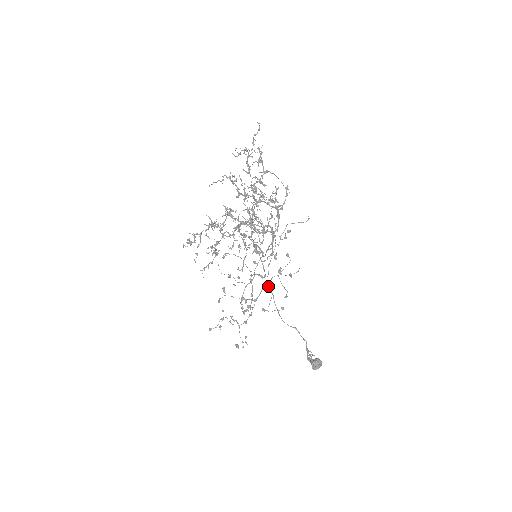
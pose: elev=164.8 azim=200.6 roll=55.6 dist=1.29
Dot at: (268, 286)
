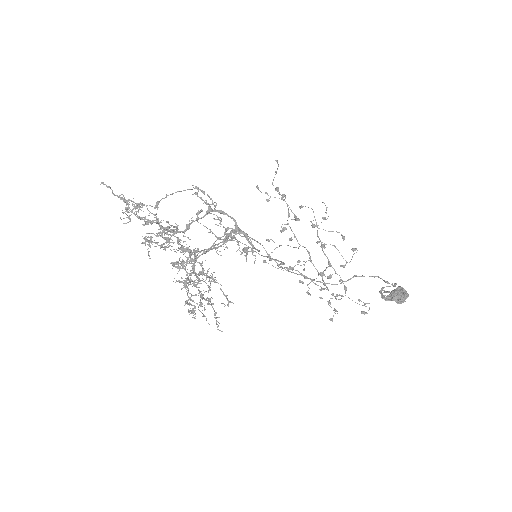
Dot at: occluded
